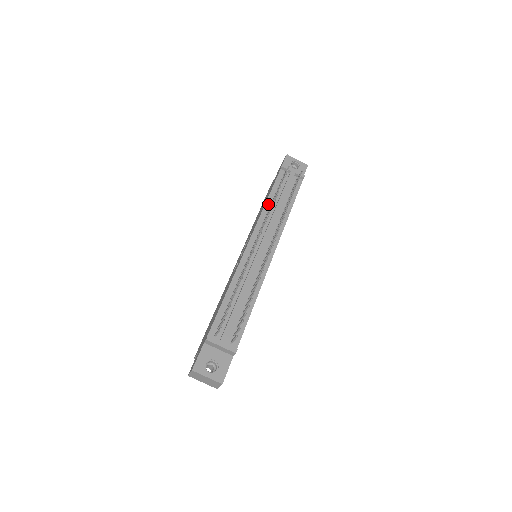
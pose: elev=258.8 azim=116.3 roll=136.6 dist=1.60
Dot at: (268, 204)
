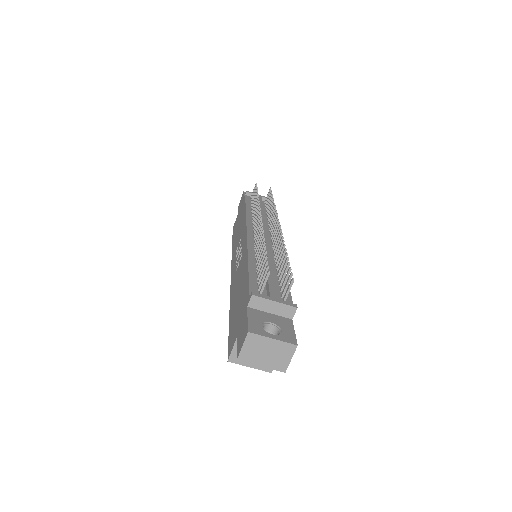
Dot at: (249, 212)
